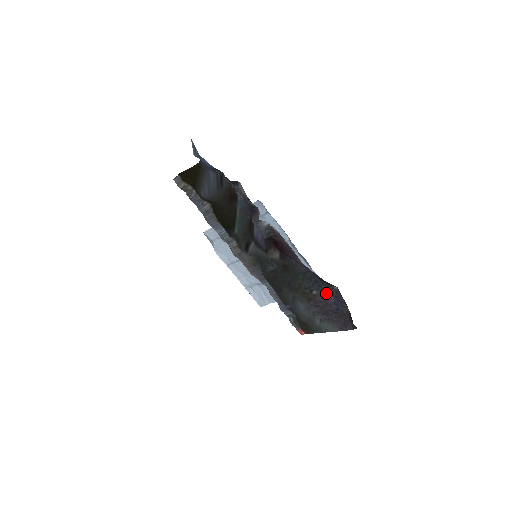
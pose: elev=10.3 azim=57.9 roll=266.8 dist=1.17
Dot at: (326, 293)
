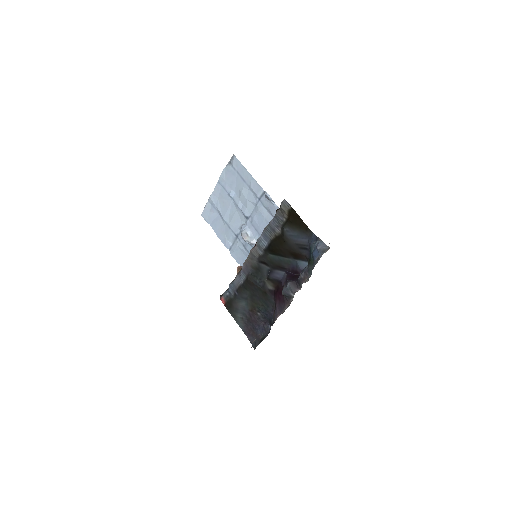
Dot at: (263, 321)
